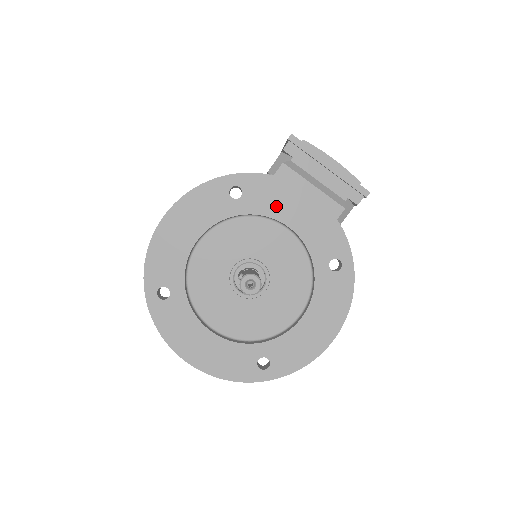
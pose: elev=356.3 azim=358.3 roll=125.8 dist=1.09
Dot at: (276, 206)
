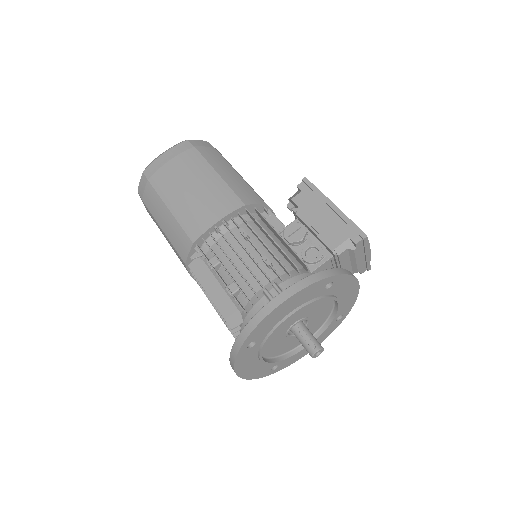
Dot at: (340, 292)
